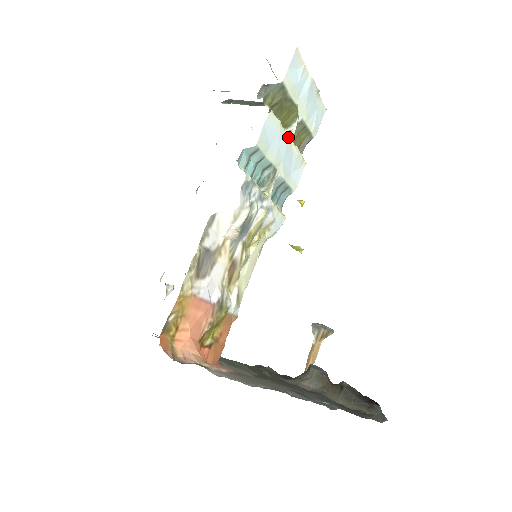
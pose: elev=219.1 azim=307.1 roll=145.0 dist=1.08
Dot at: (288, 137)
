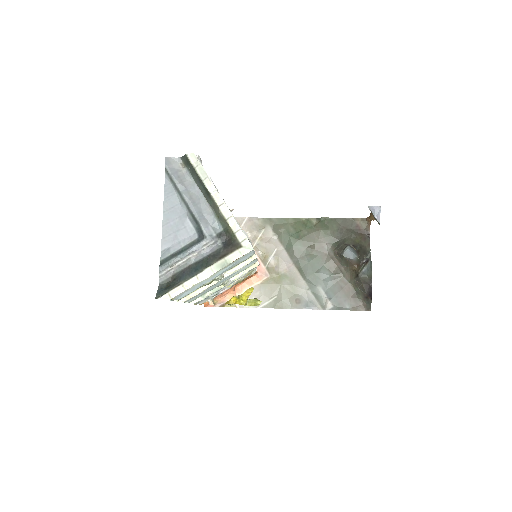
Dot at: (216, 283)
